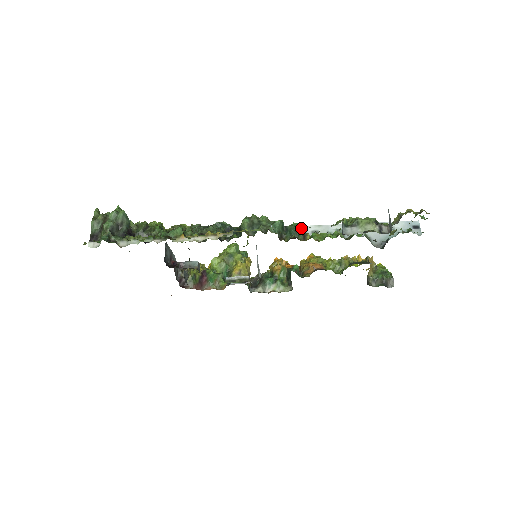
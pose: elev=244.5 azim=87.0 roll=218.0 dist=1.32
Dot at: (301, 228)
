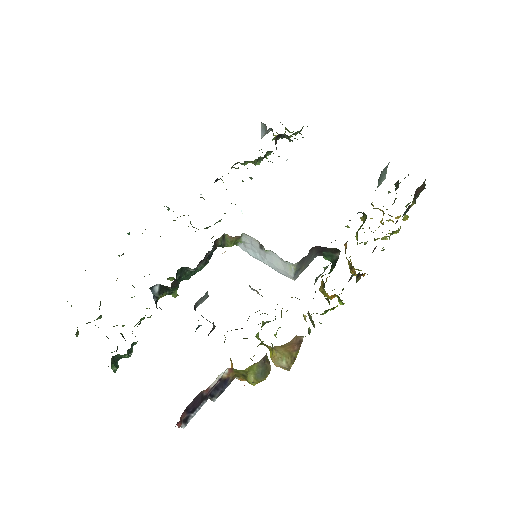
Dot at: occluded
